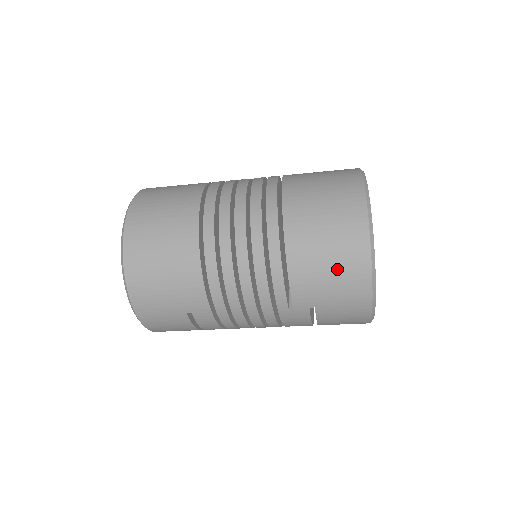
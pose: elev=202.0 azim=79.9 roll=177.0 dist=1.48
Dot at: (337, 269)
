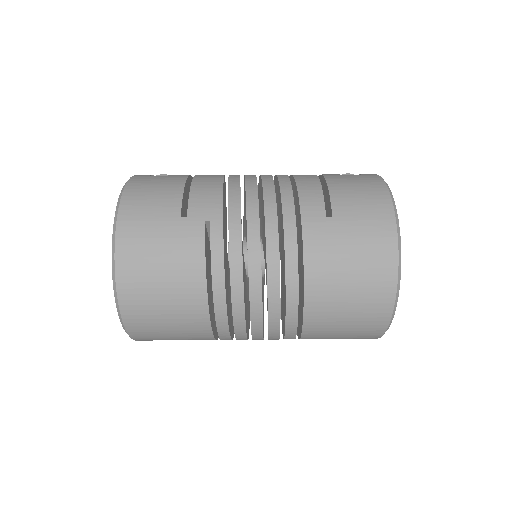
Dot at: occluded
